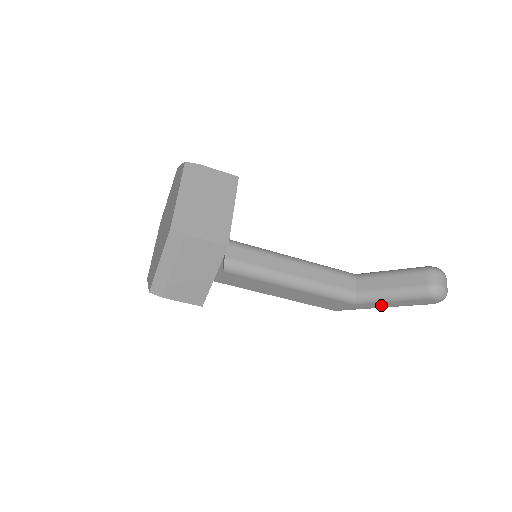
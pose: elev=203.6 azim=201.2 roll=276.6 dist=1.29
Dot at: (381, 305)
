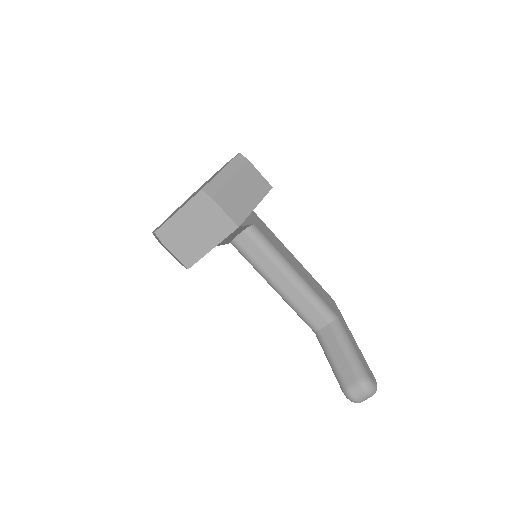
Dot at: occluded
